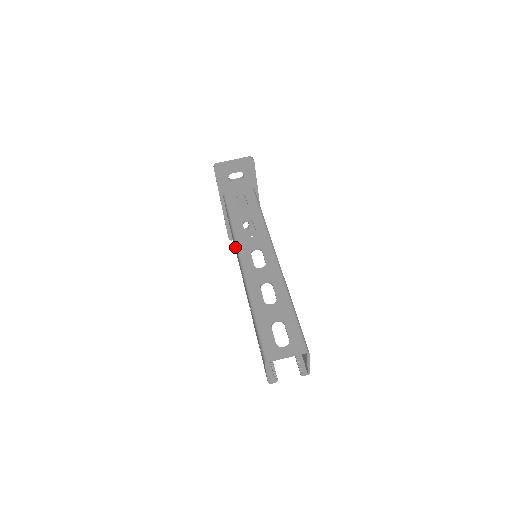
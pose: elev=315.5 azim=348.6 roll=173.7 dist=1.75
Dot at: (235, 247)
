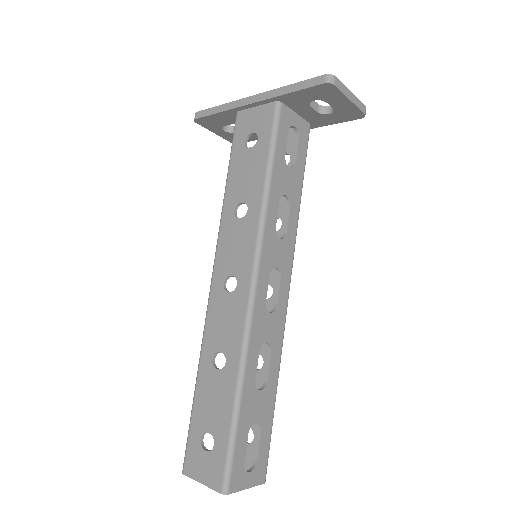
Dot at: (244, 223)
